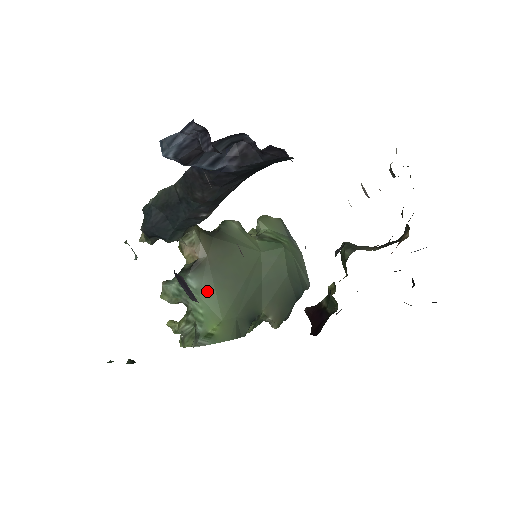
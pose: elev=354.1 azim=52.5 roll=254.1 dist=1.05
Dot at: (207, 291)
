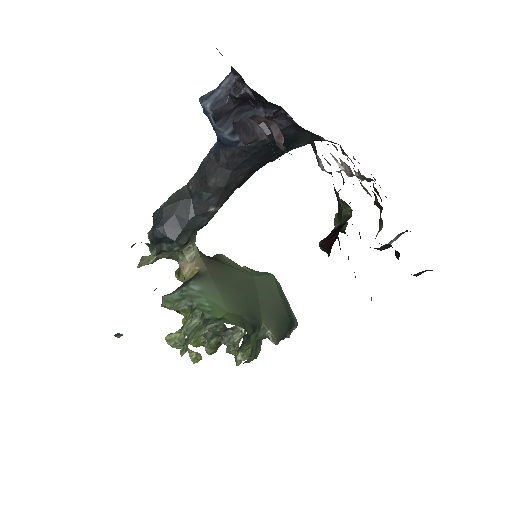
Dot at: (211, 292)
